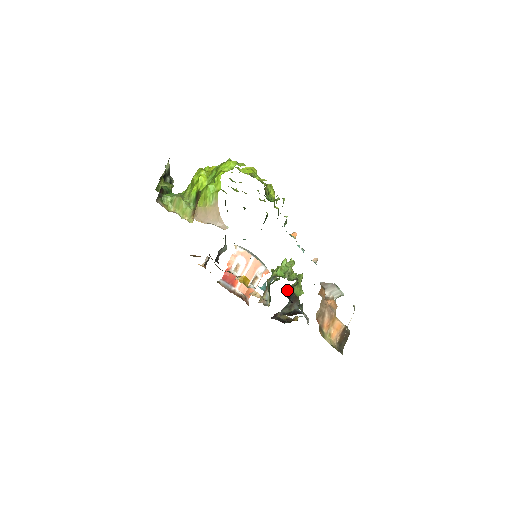
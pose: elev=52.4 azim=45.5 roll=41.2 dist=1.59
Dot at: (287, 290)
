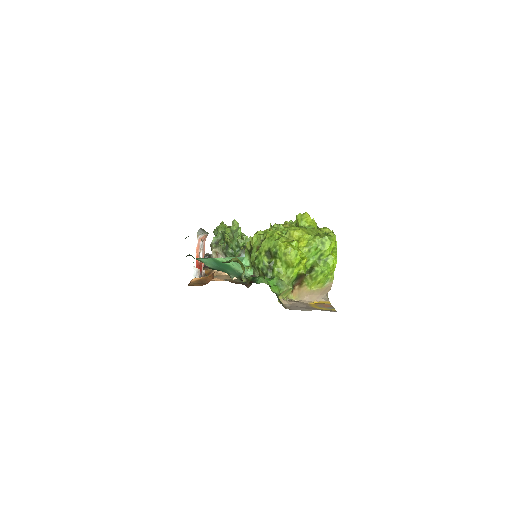
Dot at: occluded
